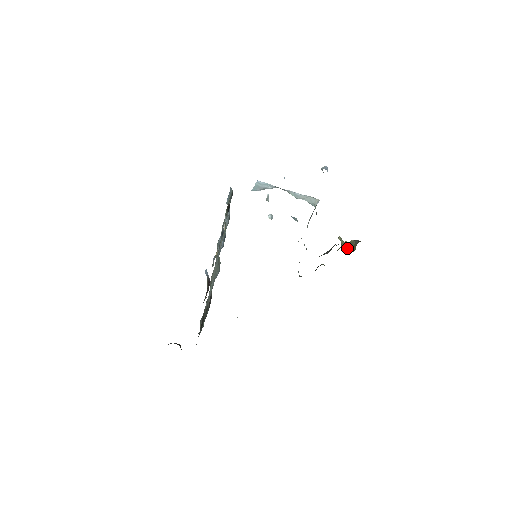
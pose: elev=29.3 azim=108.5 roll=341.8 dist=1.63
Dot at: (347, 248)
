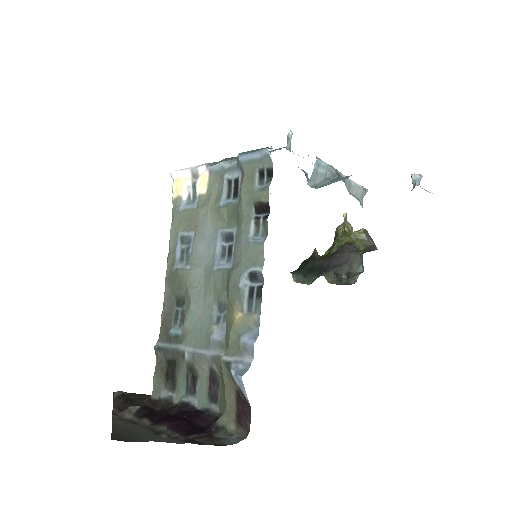
Dot at: (355, 244)
